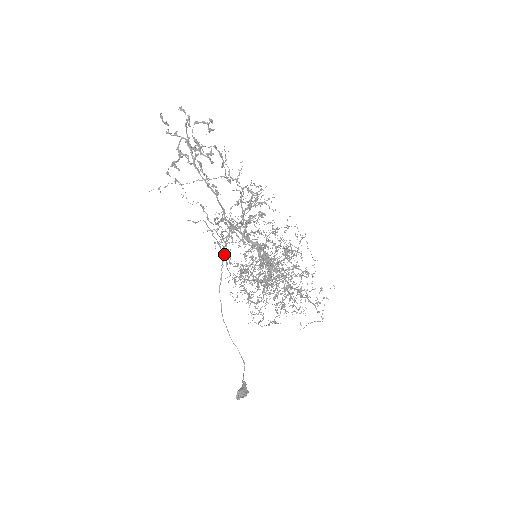
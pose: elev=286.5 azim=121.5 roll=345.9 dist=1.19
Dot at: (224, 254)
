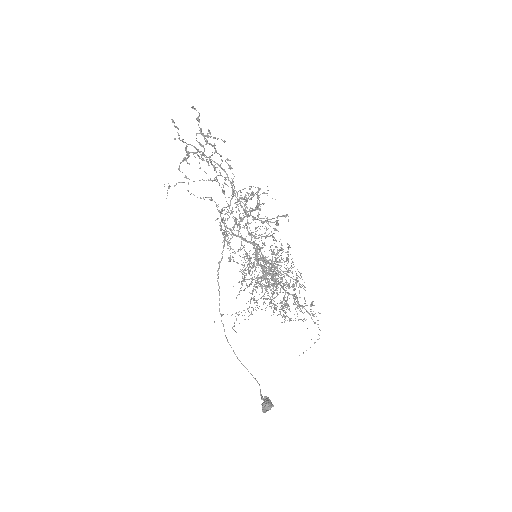
Dot at: (238, 230)
